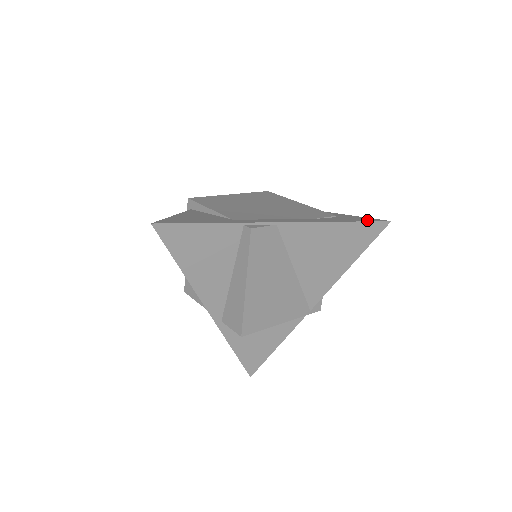
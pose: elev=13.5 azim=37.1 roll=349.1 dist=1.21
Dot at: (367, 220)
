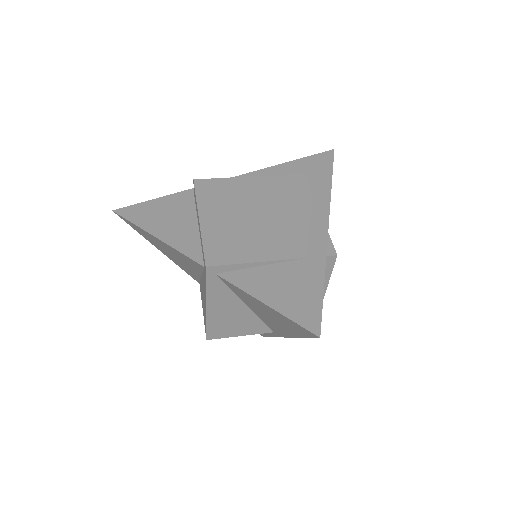
Dot at: (328, 162)
